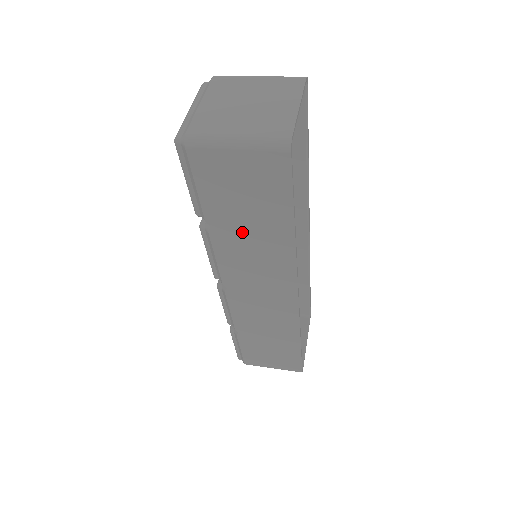
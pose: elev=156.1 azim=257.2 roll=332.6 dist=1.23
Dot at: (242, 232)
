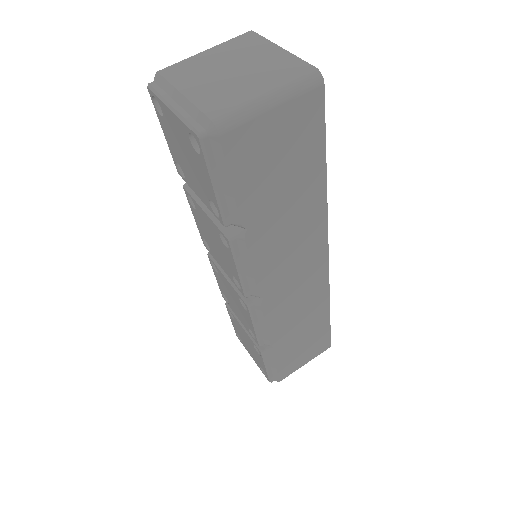
Dot at: (278, 215)
